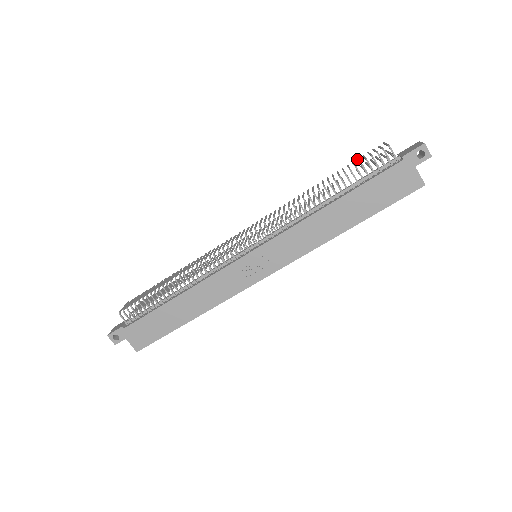
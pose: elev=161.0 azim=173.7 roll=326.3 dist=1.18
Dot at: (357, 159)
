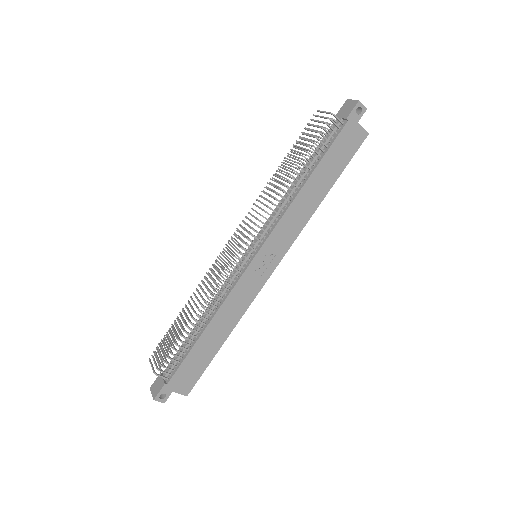
Dot at: (303, 134)
